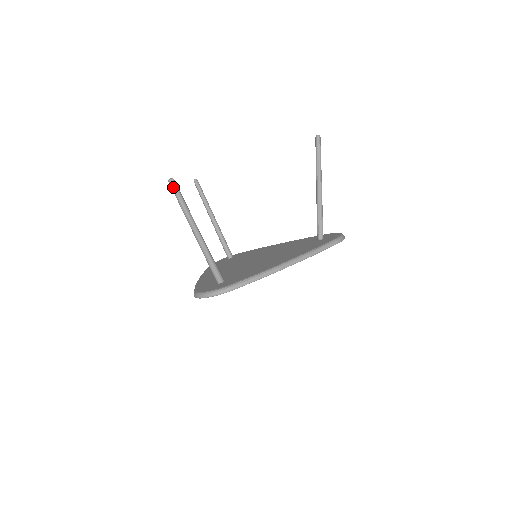
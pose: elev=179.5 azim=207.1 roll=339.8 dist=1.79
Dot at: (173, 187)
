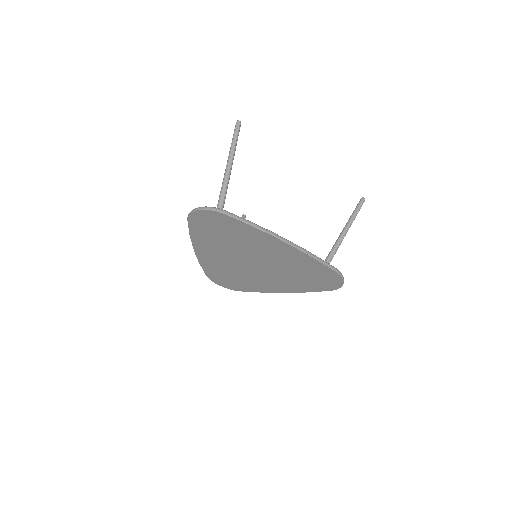
Dot at: (237, 126)
